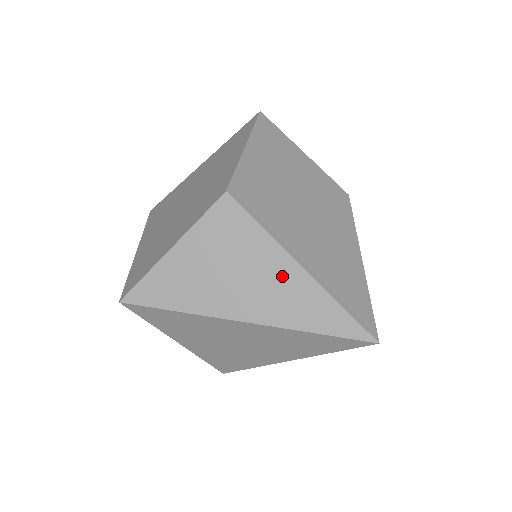
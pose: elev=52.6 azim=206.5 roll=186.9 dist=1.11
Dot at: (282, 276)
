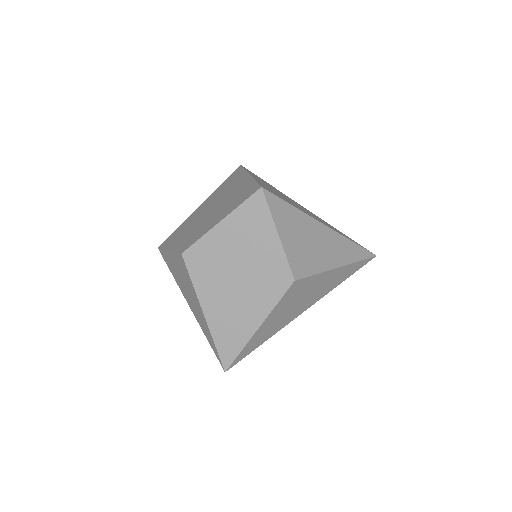
Dot at: (198, 309)
